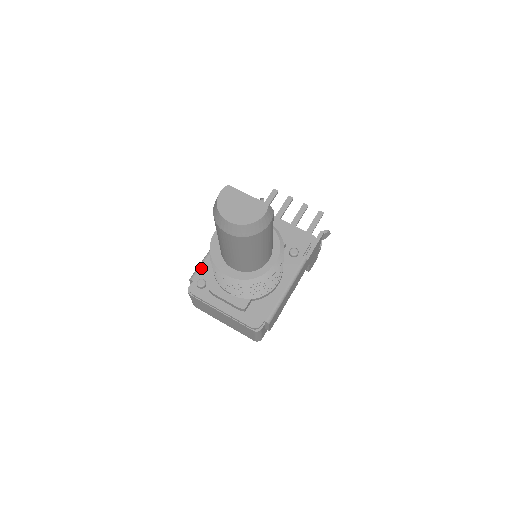
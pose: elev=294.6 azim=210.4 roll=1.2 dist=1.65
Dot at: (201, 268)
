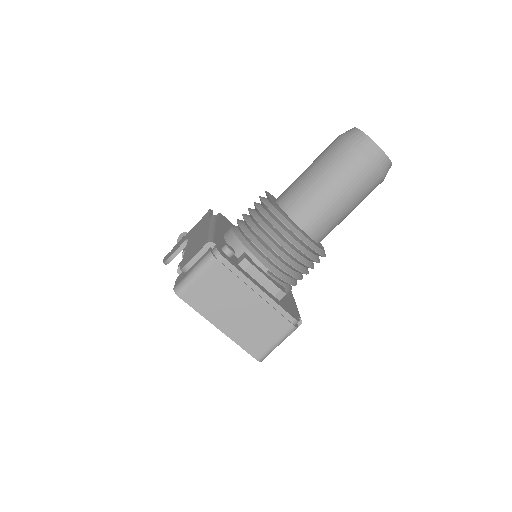
Dot at: (216, 237)
